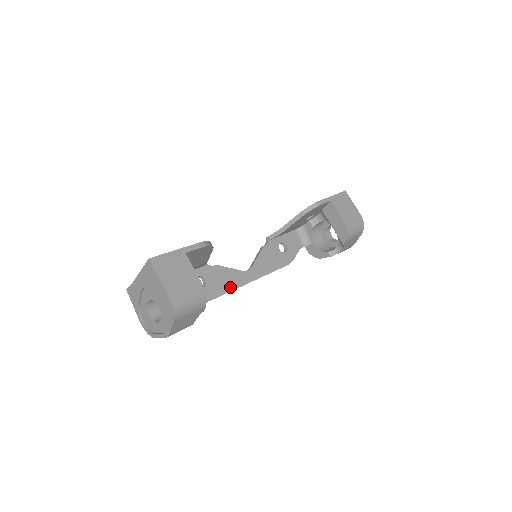
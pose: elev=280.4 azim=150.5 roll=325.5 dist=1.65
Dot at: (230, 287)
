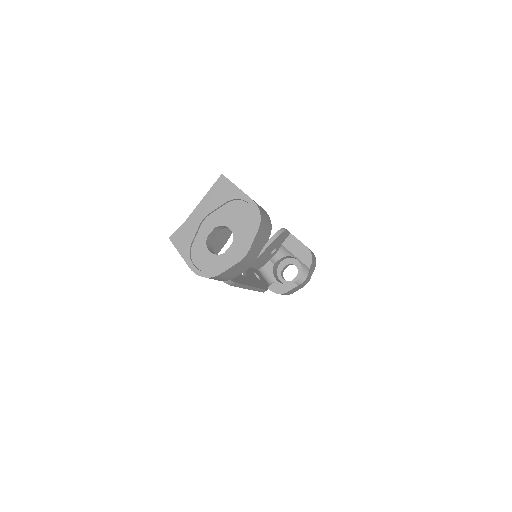
Dot at: (241, 281)
